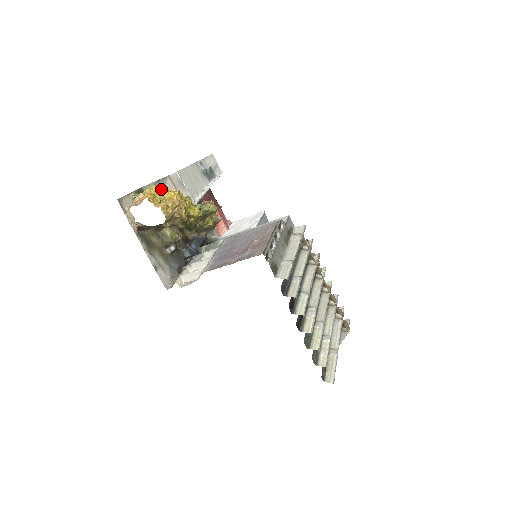
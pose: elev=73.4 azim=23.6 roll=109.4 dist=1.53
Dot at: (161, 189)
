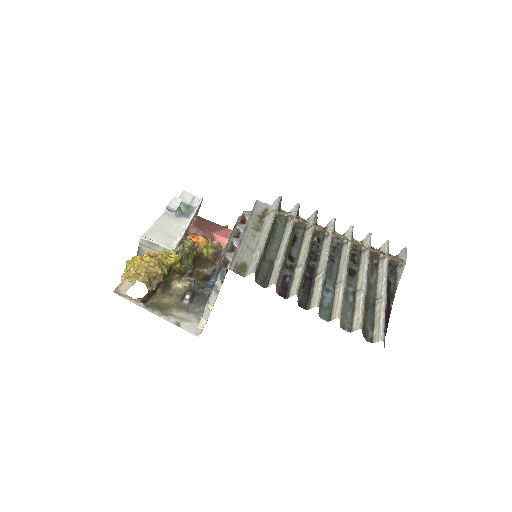
Dot at: (131, 262)
